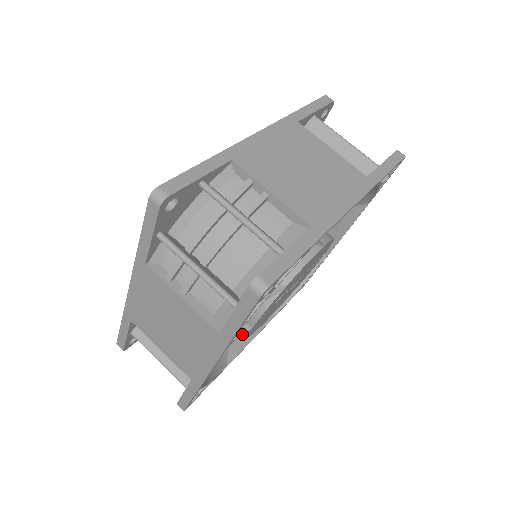
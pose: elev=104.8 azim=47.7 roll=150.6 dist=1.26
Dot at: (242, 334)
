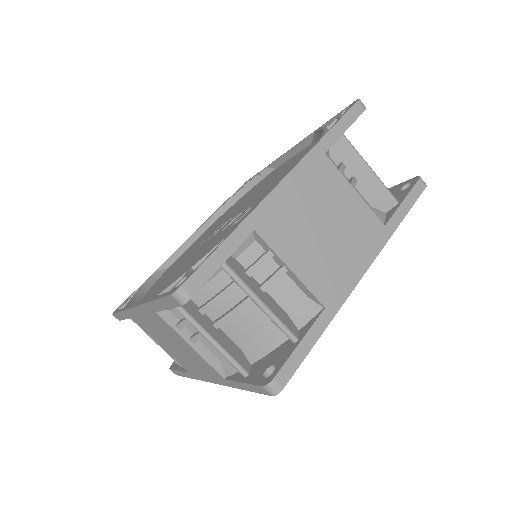
Dot at: occluded
